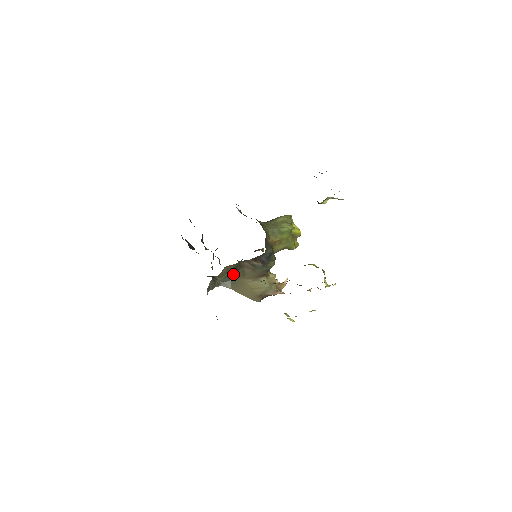
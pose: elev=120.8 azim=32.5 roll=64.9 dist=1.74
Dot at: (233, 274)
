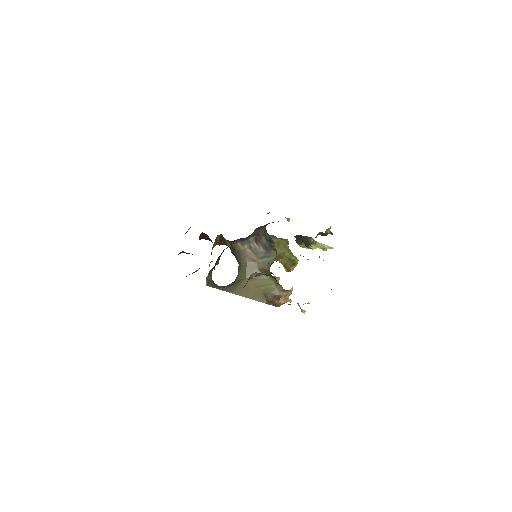
Dot at: occluded
